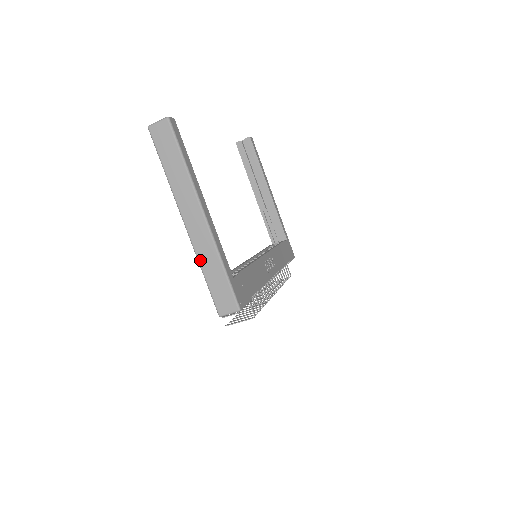
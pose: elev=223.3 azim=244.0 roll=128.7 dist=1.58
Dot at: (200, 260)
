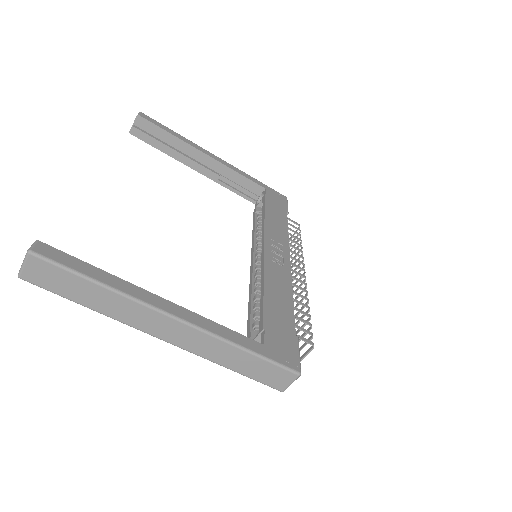
Dot at: (214, 361)
